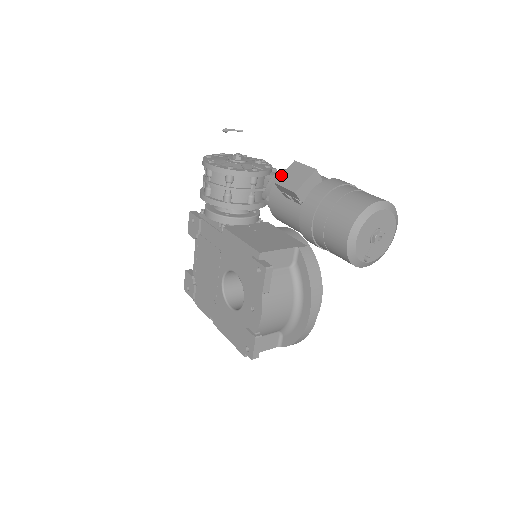
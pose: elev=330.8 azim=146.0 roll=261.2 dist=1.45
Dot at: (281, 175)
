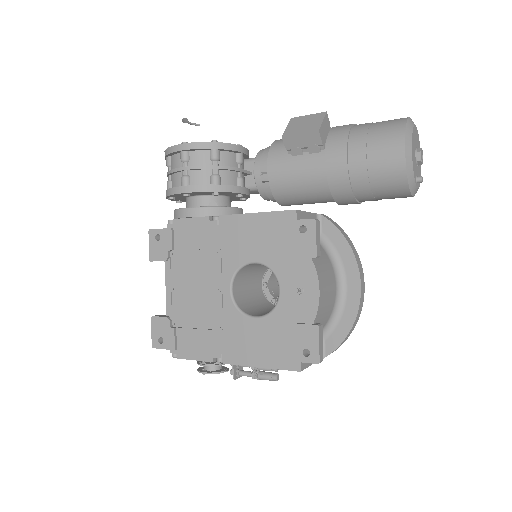
Dot at: (285, 130)
